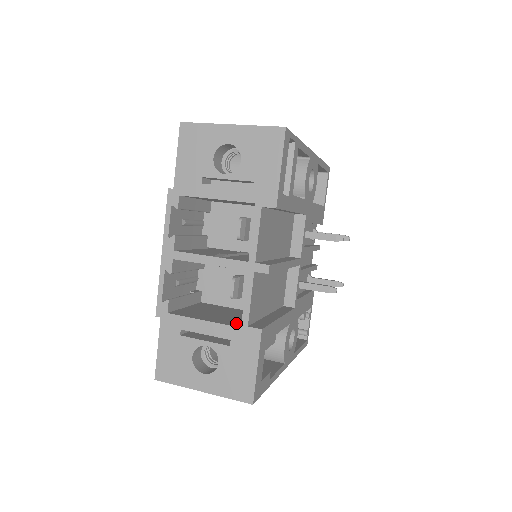
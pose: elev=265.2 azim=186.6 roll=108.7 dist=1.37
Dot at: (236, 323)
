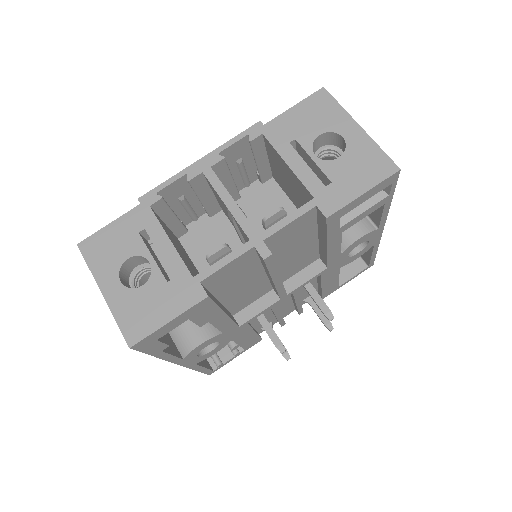
Dot at: (192, 272)
